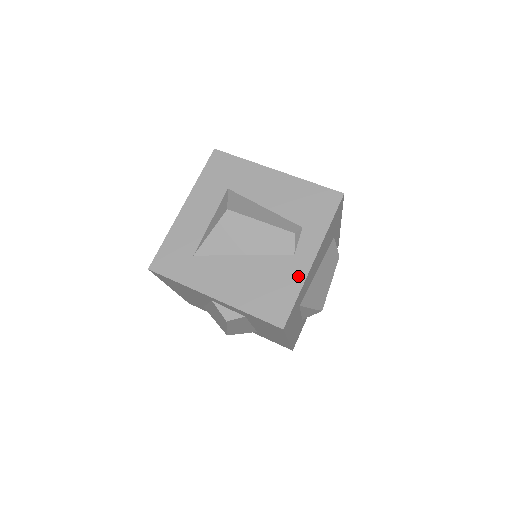
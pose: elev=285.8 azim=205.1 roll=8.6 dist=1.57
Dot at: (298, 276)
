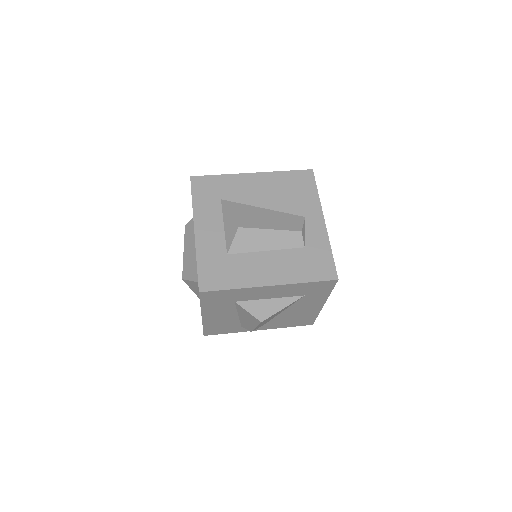
Dot at: occluded
